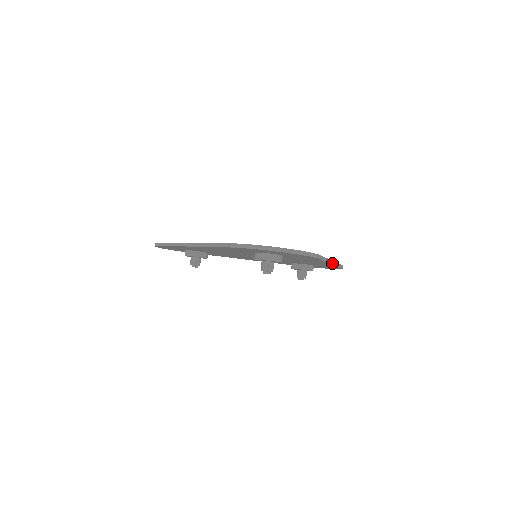
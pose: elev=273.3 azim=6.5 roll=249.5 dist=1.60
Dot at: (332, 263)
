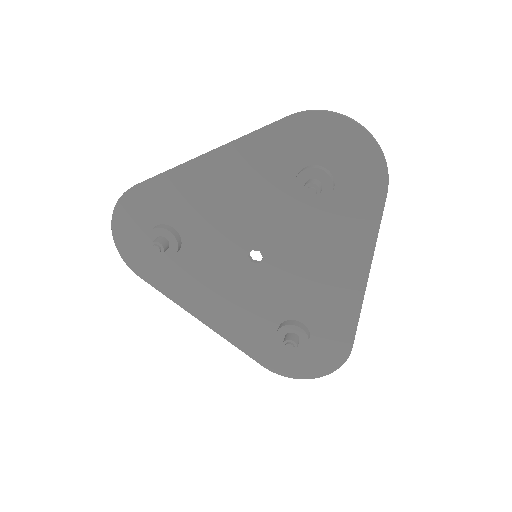
Dot at: occluded
